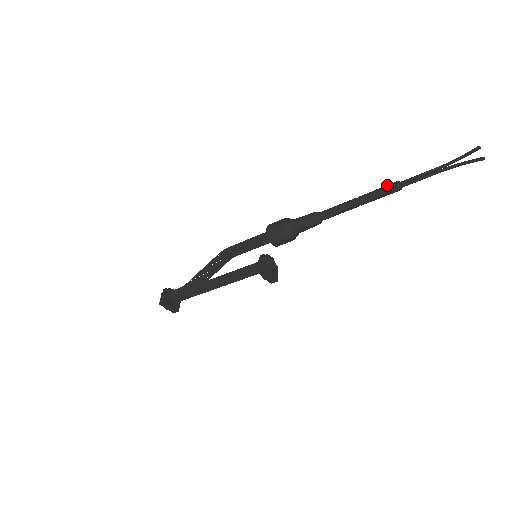
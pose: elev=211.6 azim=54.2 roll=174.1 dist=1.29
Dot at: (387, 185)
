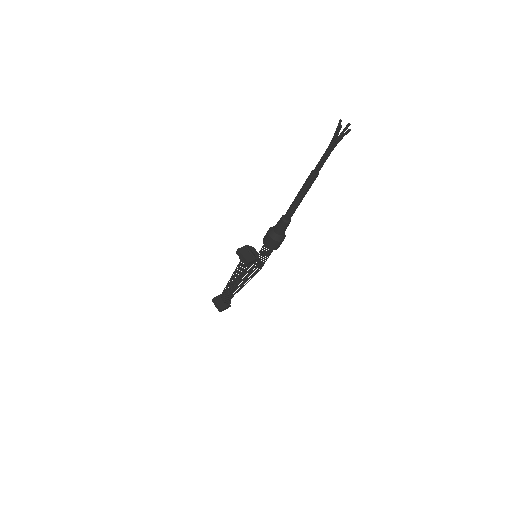
Dot at: occluded
